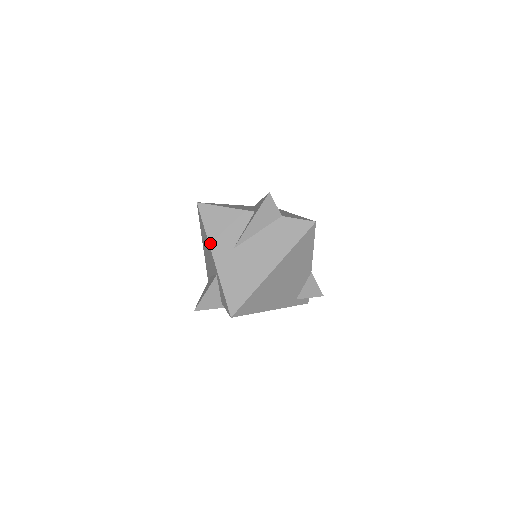
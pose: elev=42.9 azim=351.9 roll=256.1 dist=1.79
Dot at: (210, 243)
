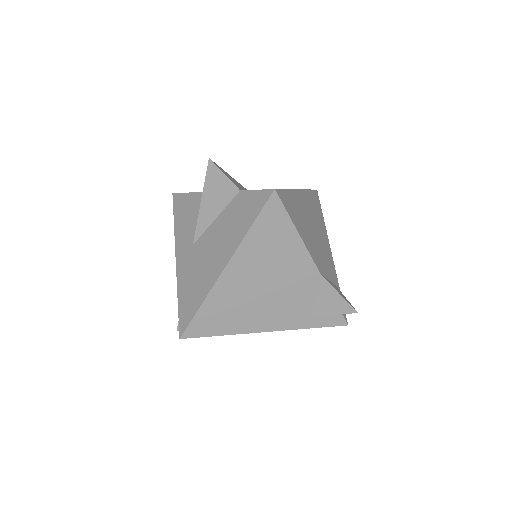
Dot at: (176, 241)
